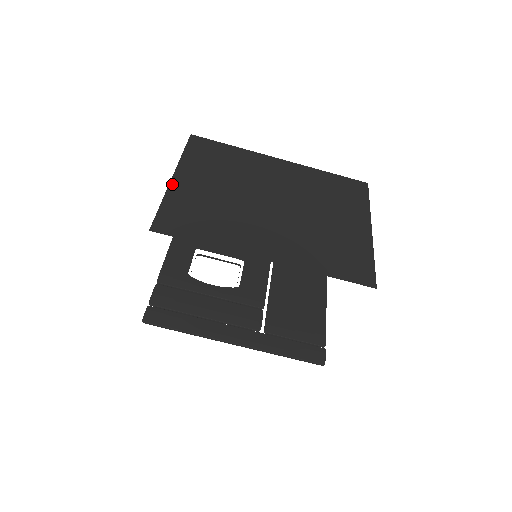
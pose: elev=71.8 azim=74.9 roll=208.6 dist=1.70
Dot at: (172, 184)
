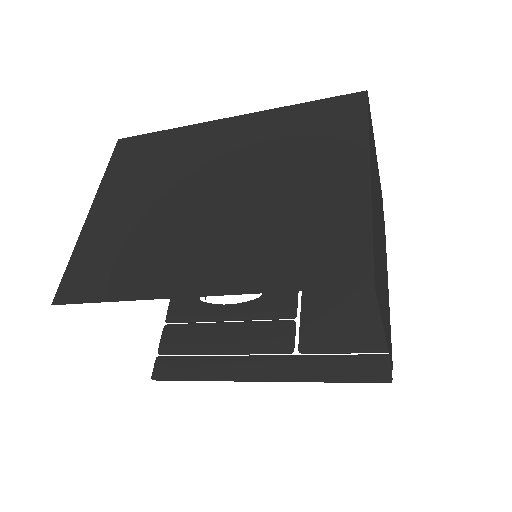
Dot at: (86, 224)
